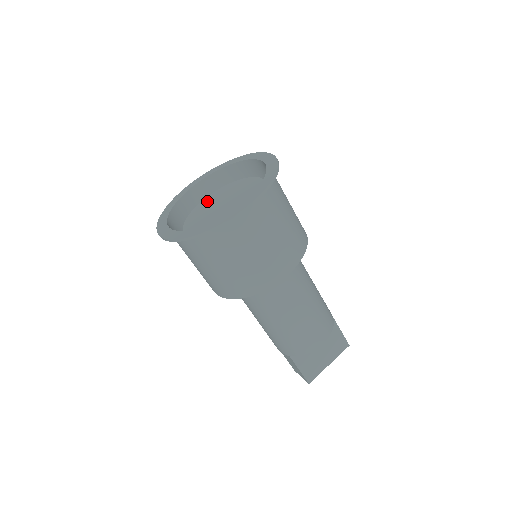
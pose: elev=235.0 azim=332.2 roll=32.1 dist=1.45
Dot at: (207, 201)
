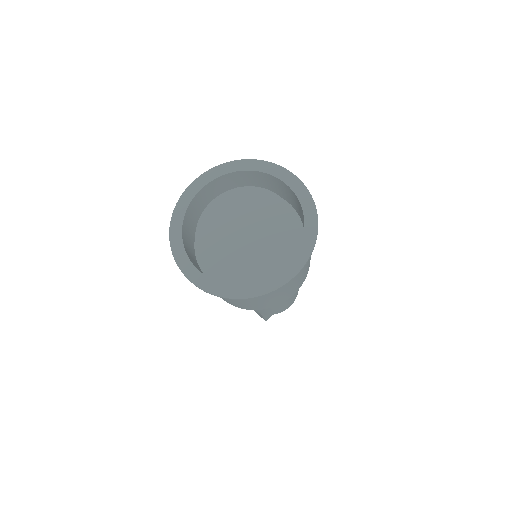
Dot at: (215, 211)
